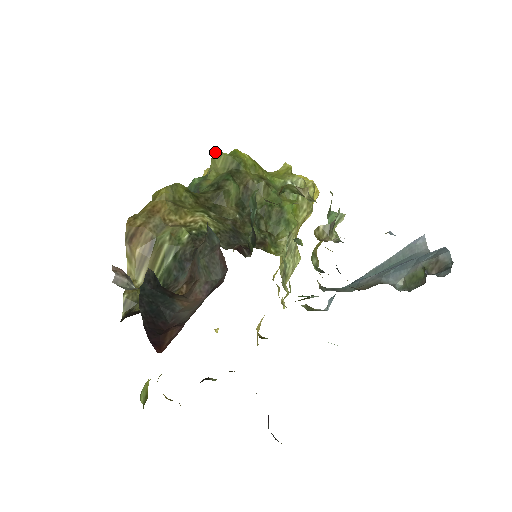
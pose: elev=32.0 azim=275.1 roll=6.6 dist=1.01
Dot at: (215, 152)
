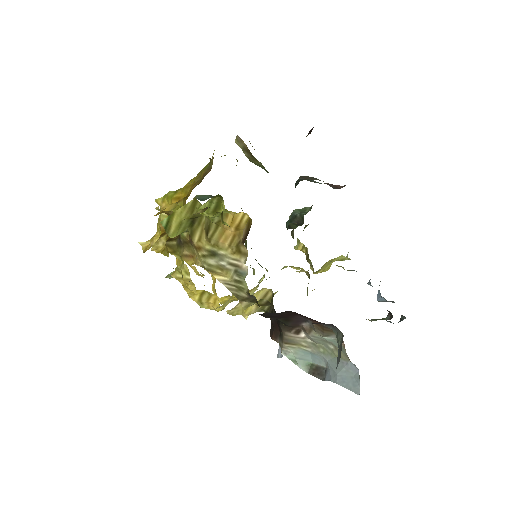
Dot at: occluded
